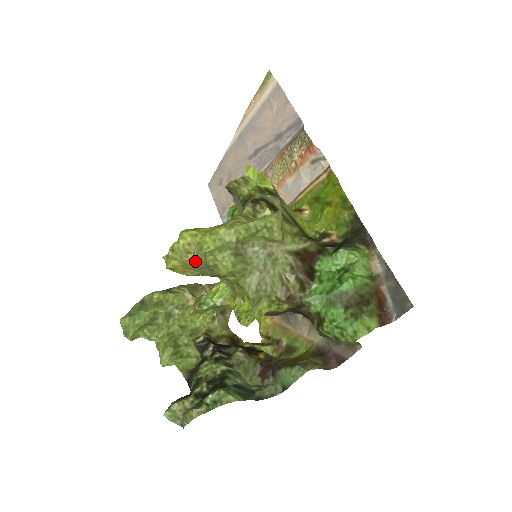
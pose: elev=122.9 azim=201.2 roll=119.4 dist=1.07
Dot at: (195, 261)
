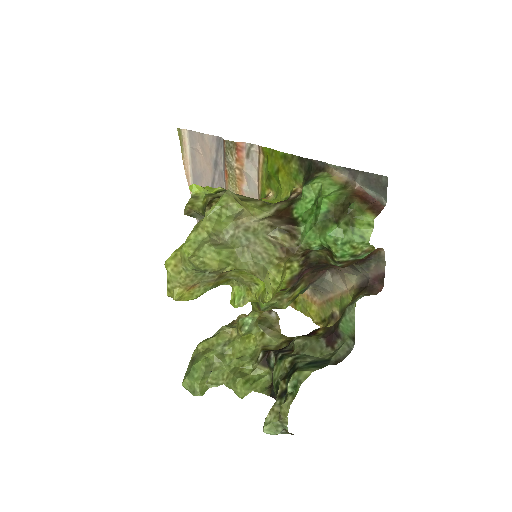
Dot at: (189, 275)
